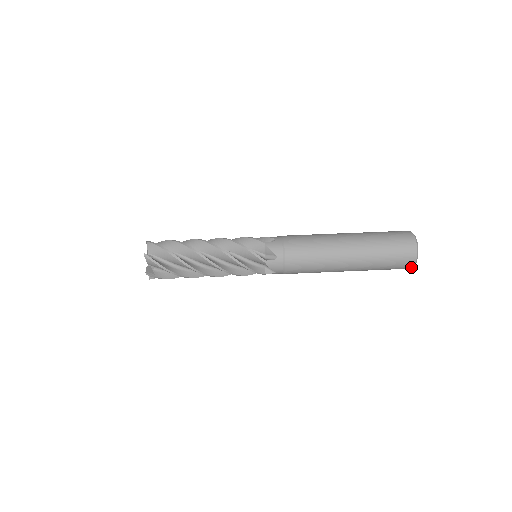
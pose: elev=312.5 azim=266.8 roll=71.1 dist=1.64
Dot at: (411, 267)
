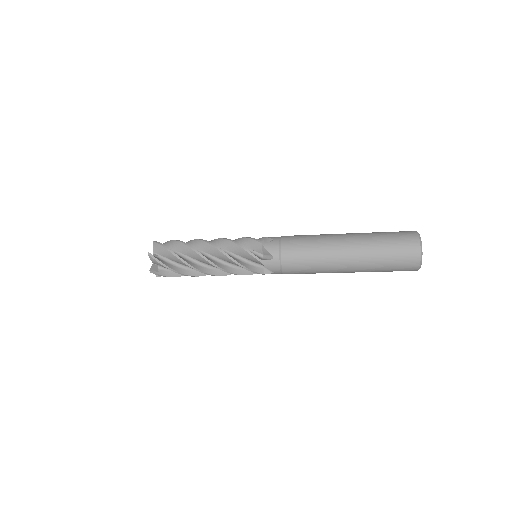
Dot at: (416, 269)
